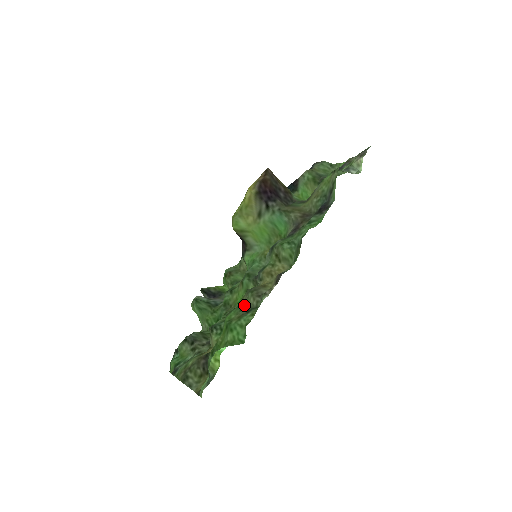
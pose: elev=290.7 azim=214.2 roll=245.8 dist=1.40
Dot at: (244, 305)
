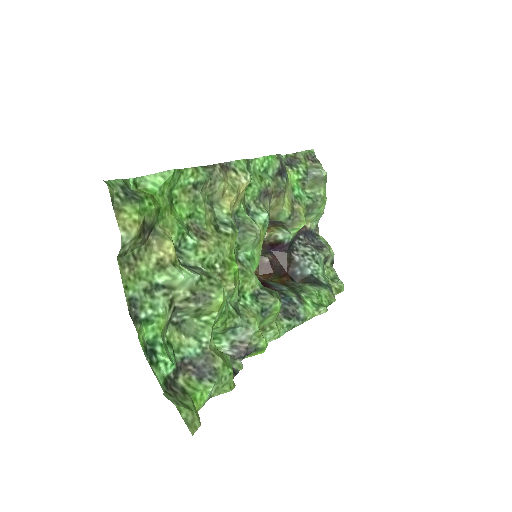
Dot at: (199, 201)
